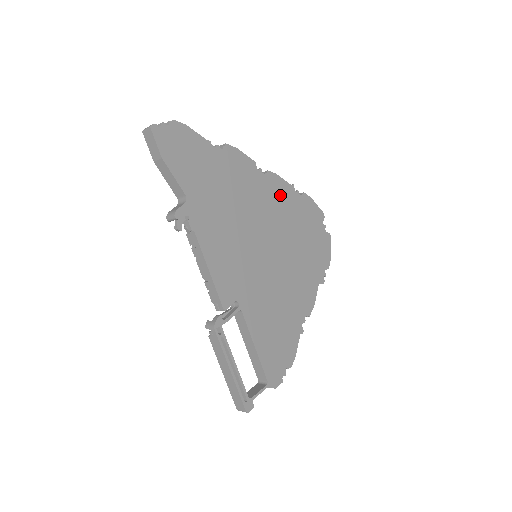
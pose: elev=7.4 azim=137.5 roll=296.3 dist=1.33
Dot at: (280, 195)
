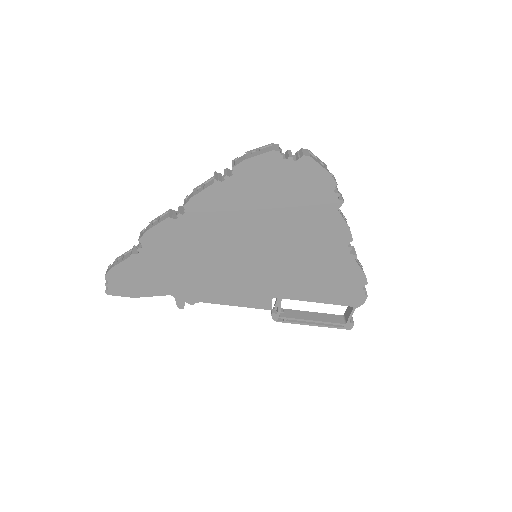
Dot at: (216, 205)
